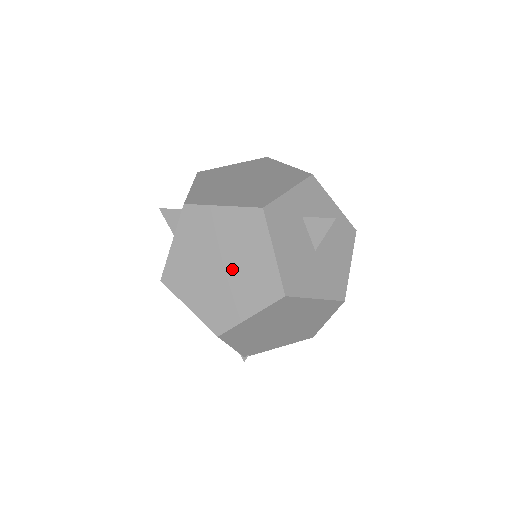
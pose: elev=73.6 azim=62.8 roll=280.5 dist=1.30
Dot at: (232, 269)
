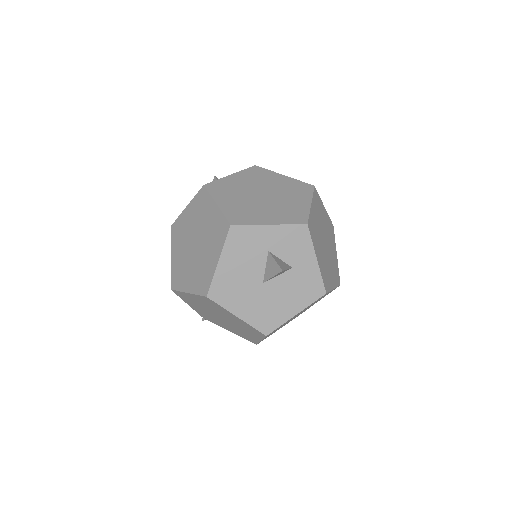
Dot at: (198, 252)
